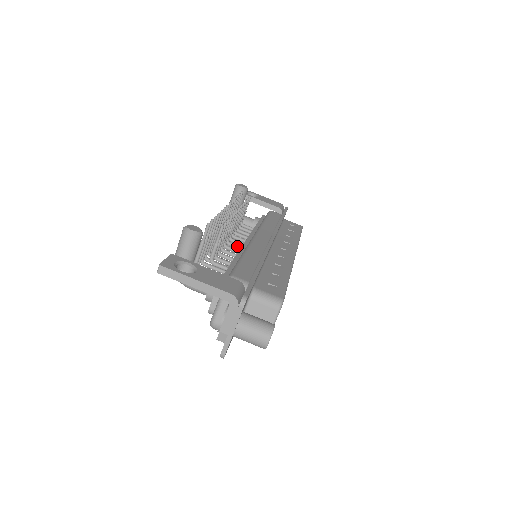
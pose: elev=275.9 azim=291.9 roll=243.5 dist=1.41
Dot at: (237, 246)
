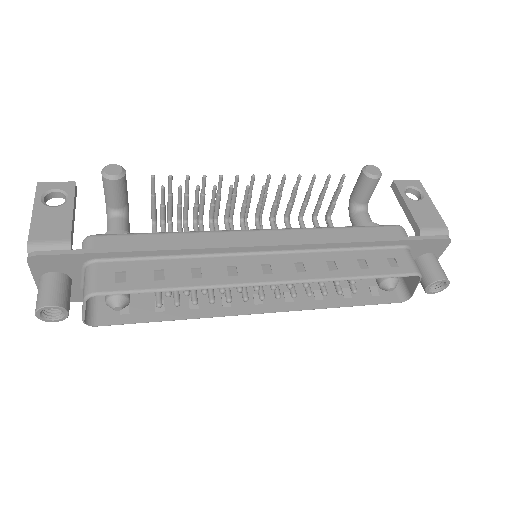
Dot at: occluded
